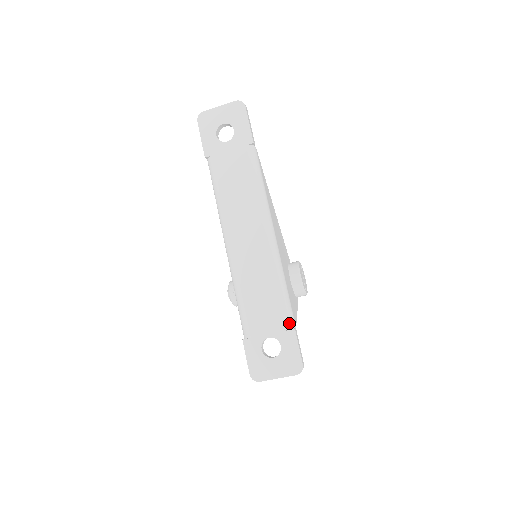
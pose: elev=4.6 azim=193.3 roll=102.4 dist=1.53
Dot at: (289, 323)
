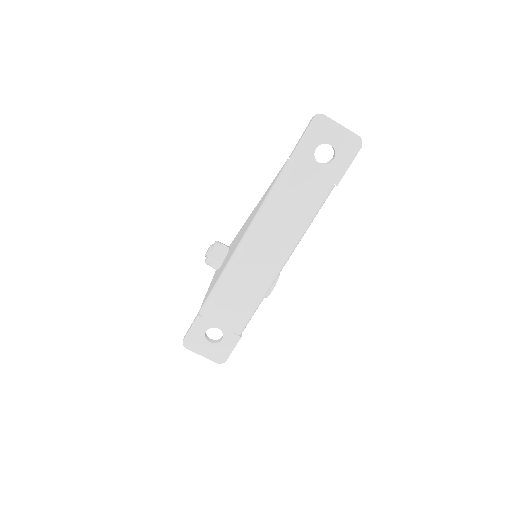
Dot at: (241, 330)
